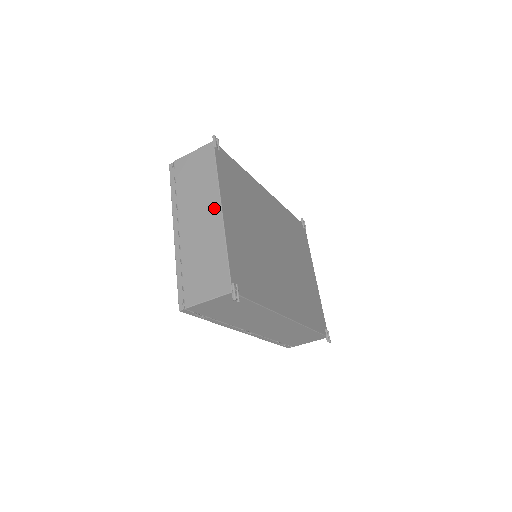
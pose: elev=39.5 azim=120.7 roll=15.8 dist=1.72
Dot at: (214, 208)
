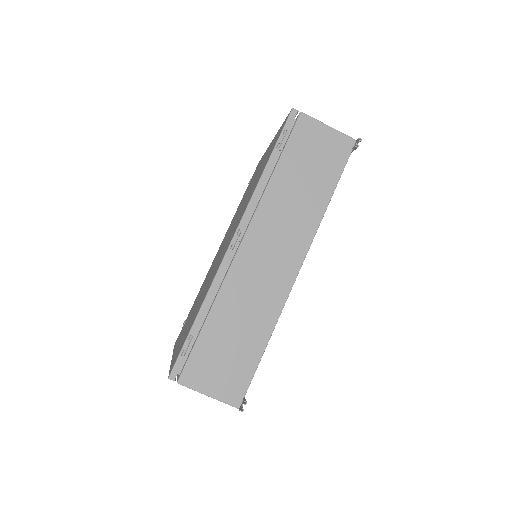
Dot at: occluded
